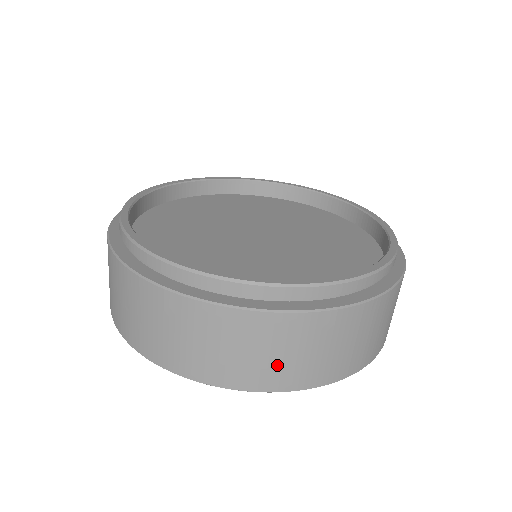
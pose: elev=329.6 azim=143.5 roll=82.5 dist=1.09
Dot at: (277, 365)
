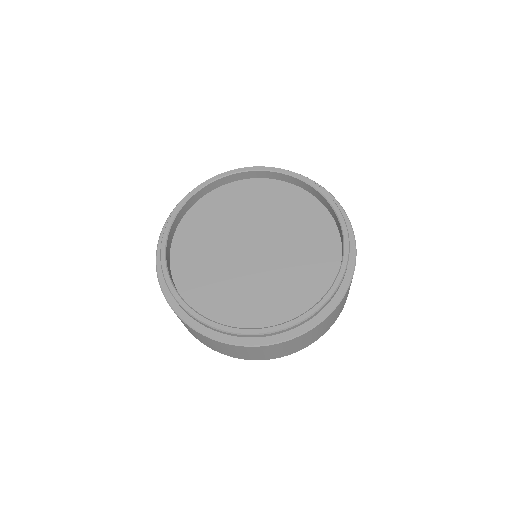
Dot at: (190, 331)
